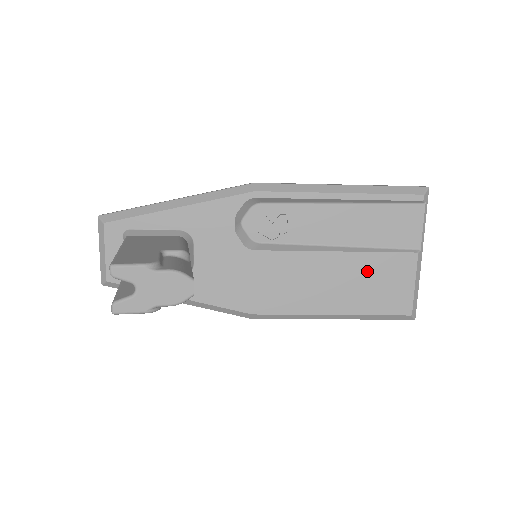
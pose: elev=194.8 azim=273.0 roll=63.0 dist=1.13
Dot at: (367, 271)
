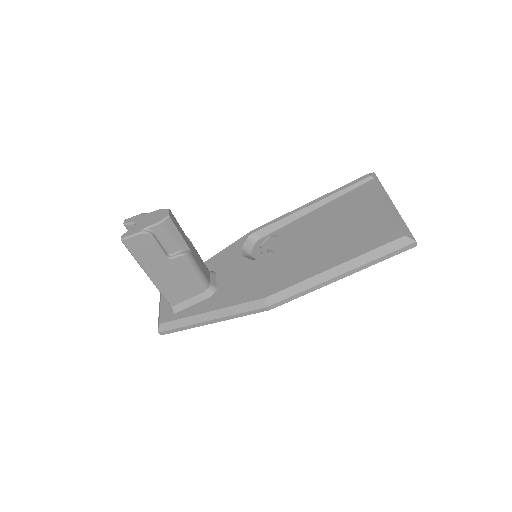
Dot at: (348, 229)
